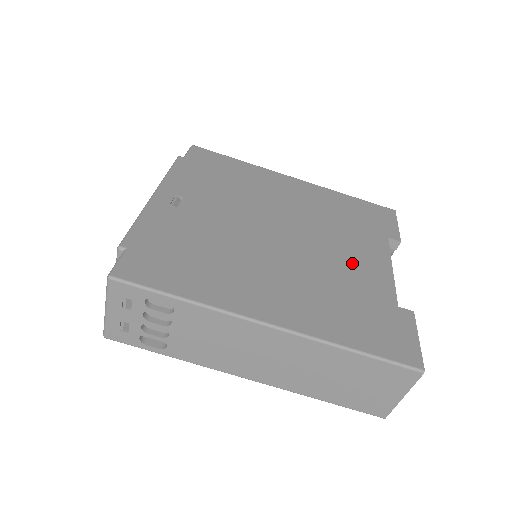
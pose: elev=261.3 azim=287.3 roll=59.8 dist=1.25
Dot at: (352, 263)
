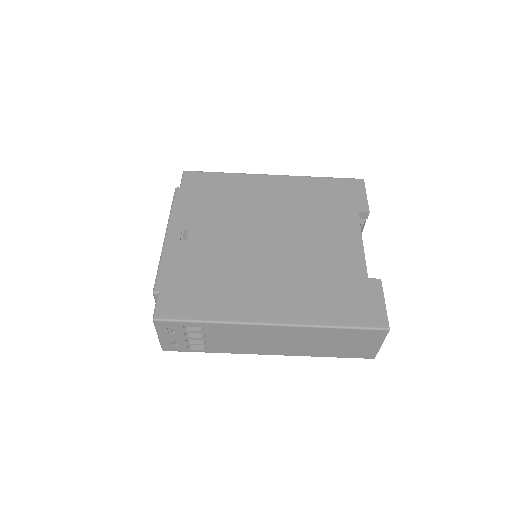
Dot at: (329, 249)
